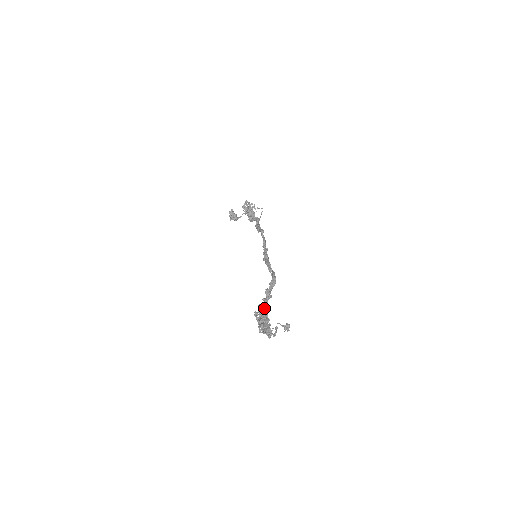
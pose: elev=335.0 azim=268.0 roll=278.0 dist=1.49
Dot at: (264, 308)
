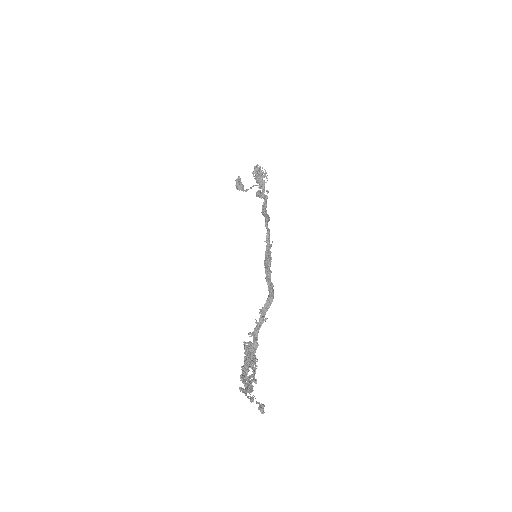
Dot at: (253, 340)
